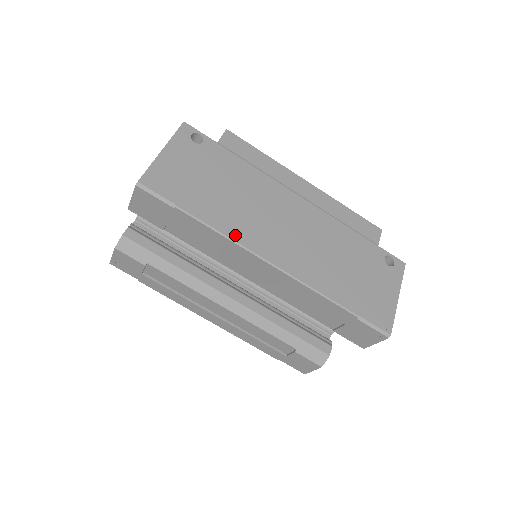
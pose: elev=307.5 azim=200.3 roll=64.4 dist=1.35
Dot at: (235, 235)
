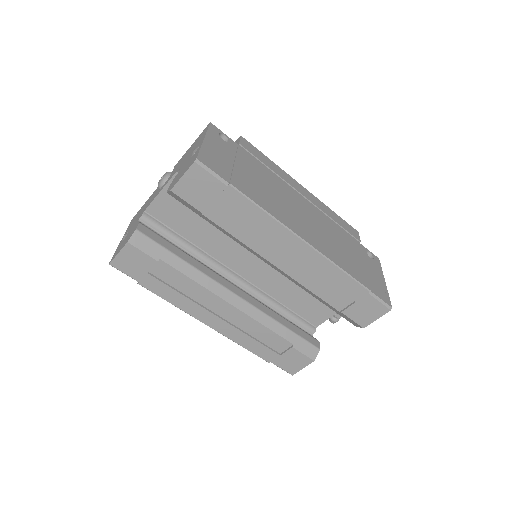
Dot at: (276, 215)
